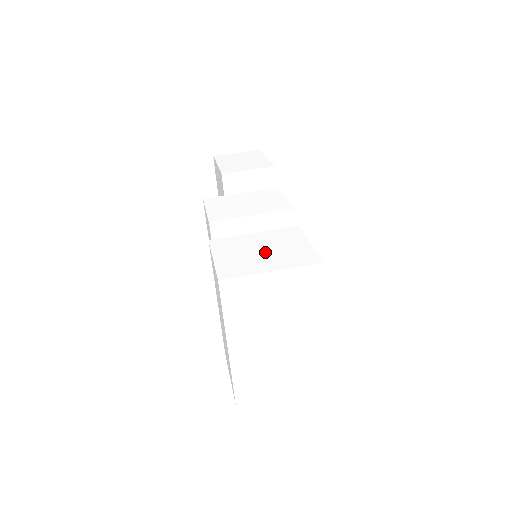
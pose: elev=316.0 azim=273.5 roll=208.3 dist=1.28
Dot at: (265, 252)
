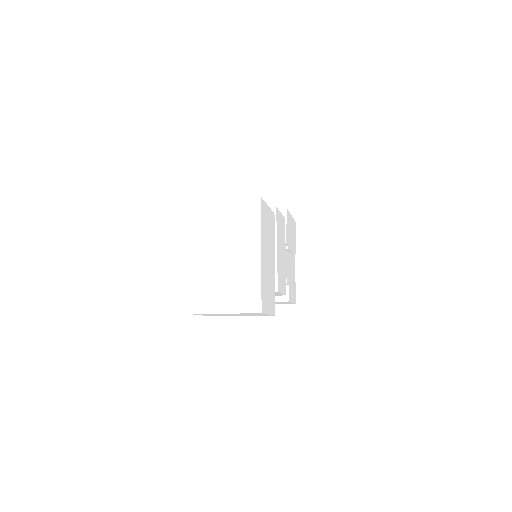
Dot at: occluded
